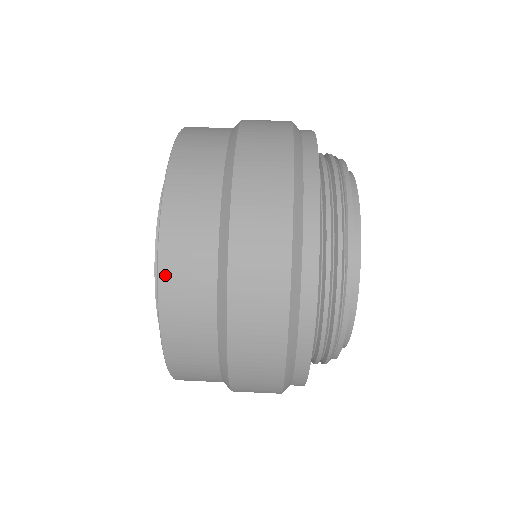
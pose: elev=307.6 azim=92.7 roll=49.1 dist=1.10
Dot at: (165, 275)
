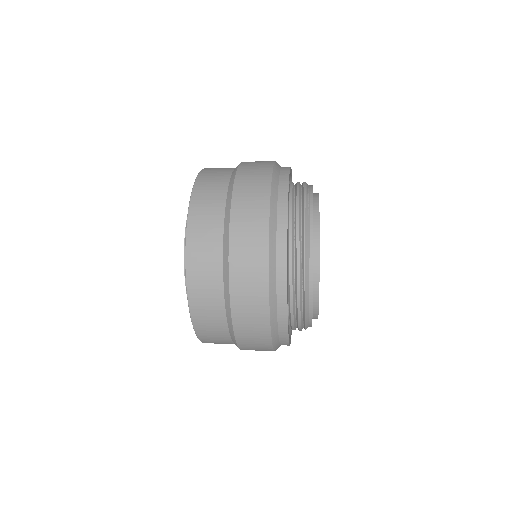
Dot at: occluded
